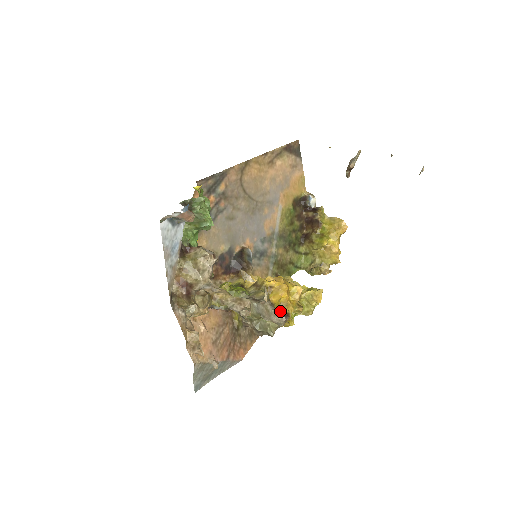
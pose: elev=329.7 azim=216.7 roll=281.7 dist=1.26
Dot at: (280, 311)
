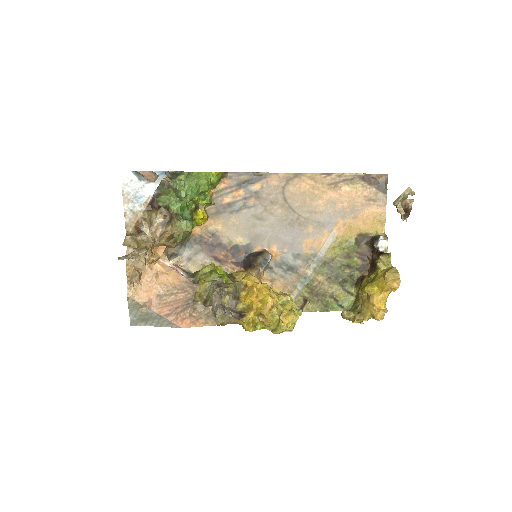
Dot at: (218, 299)
